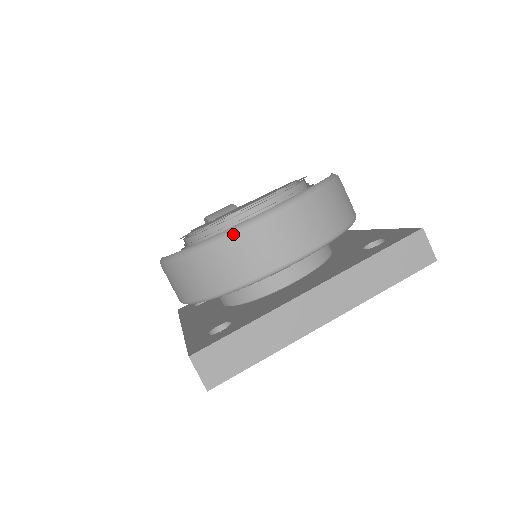
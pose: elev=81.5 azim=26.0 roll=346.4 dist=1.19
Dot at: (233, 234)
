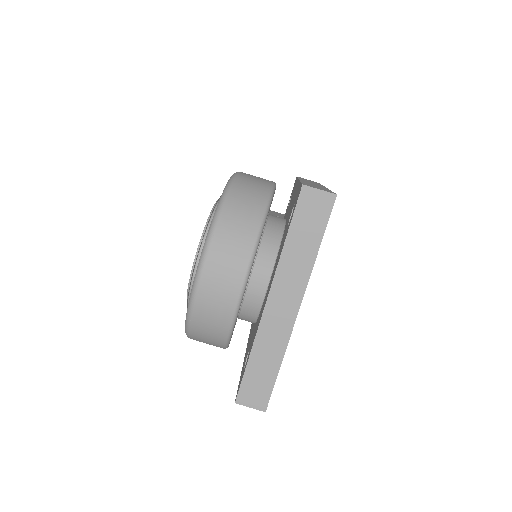
Dot at: (192, 308)
